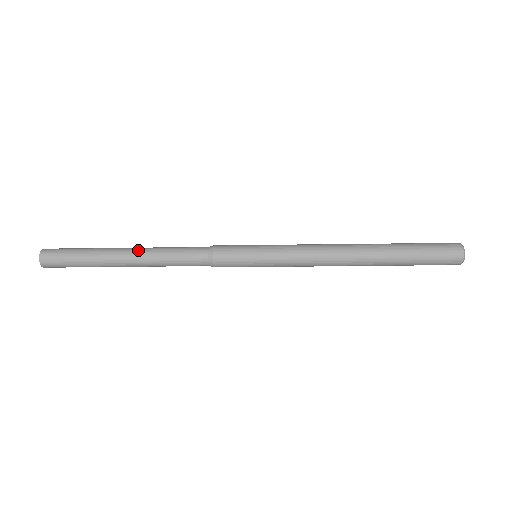
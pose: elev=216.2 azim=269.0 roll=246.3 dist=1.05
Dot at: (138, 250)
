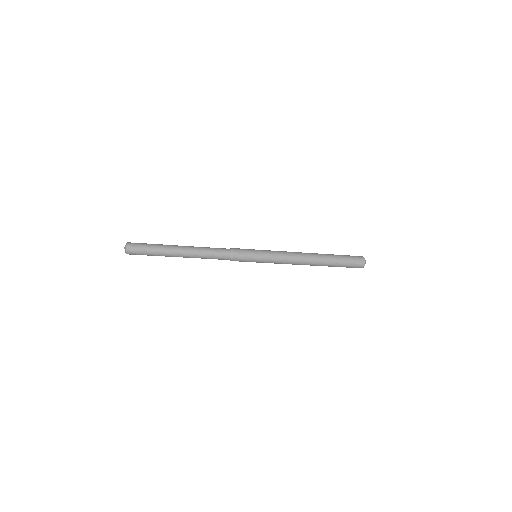
Dot at: (188, 255)
